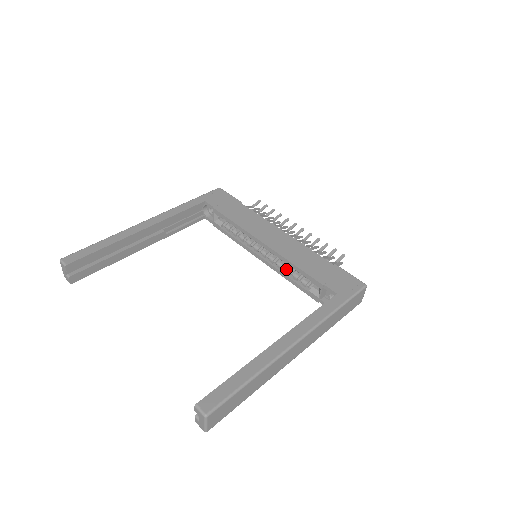
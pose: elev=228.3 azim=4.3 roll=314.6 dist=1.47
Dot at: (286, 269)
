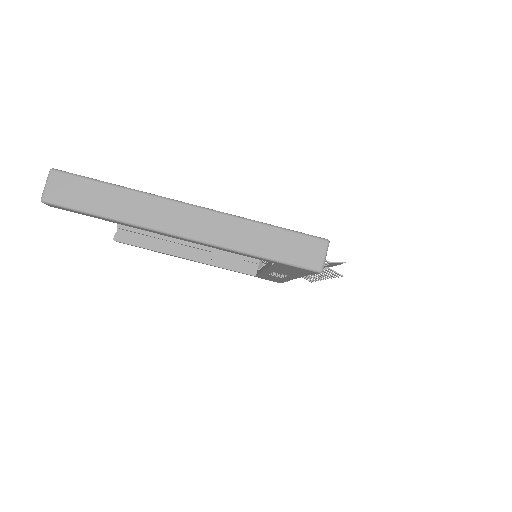
Dot at: occluded
